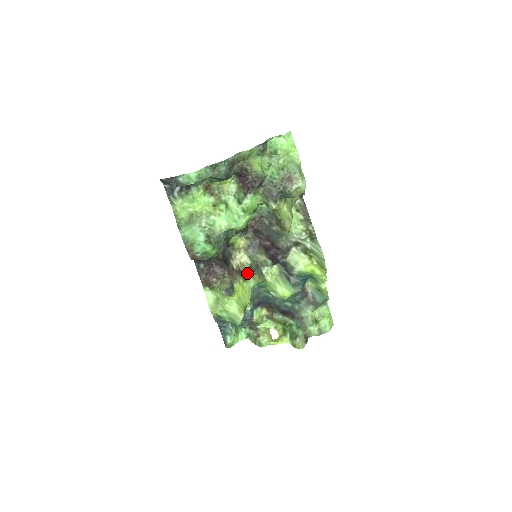
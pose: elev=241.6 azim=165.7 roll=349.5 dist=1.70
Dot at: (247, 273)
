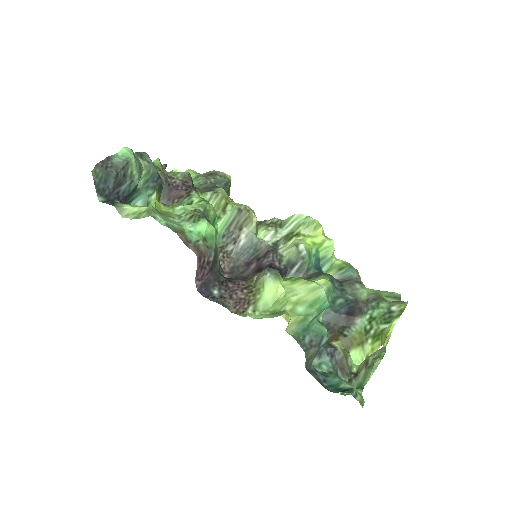
Dot at: occluded
